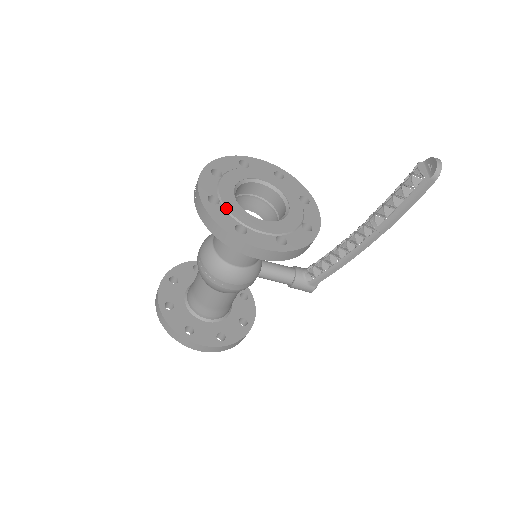
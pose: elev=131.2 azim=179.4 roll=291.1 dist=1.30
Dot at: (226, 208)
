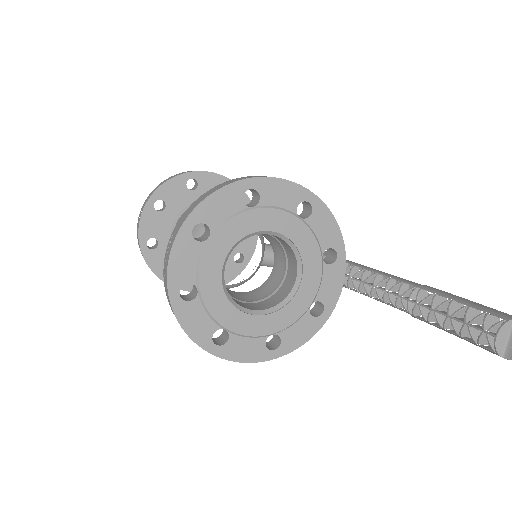
Dot at: (205, 306)
